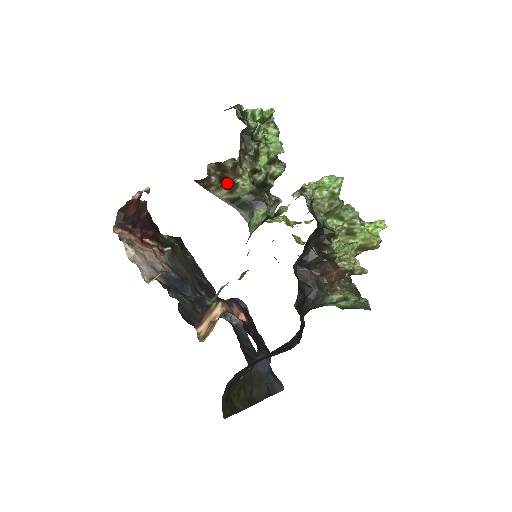
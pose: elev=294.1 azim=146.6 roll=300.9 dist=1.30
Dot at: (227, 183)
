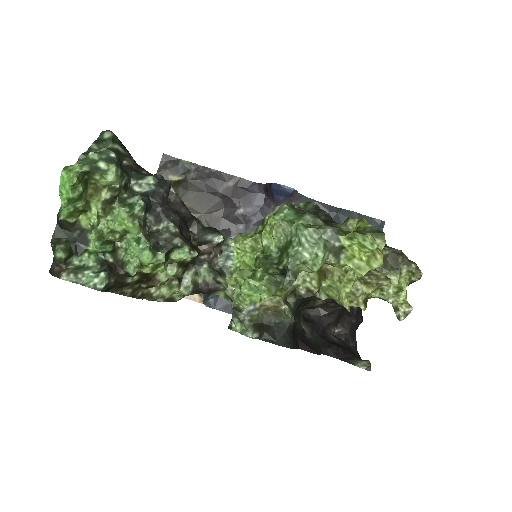
Dot at: (163, 301)
